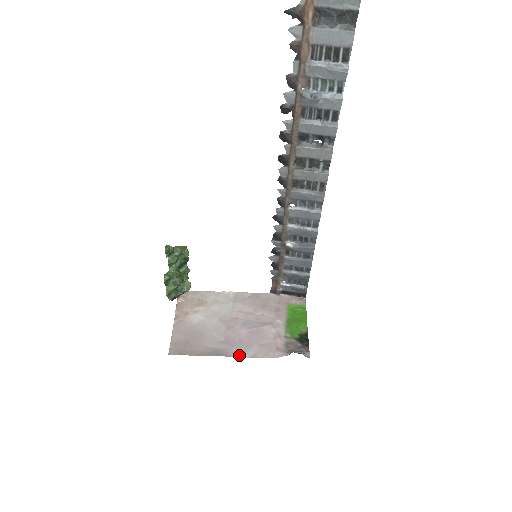
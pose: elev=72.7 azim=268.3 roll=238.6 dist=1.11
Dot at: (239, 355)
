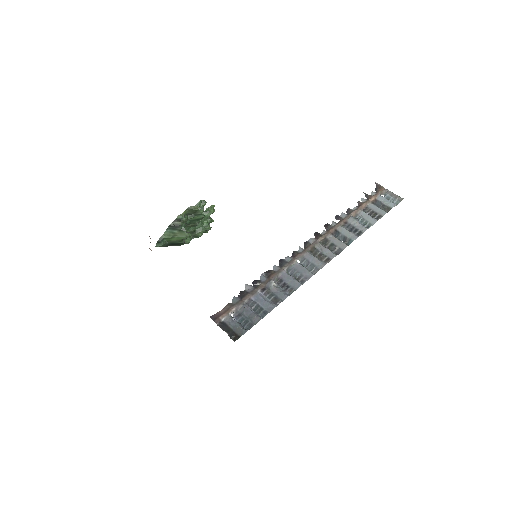
Dot at: occluded
